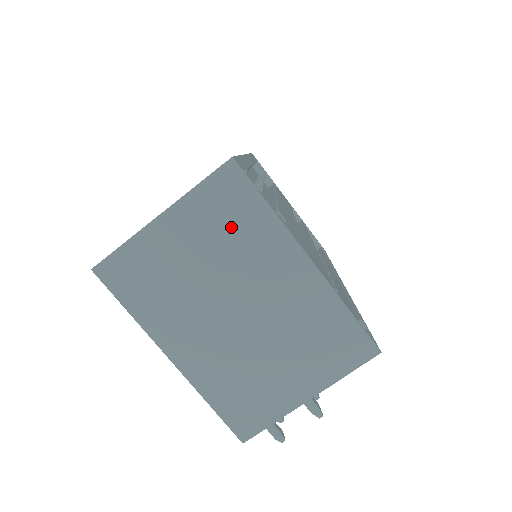
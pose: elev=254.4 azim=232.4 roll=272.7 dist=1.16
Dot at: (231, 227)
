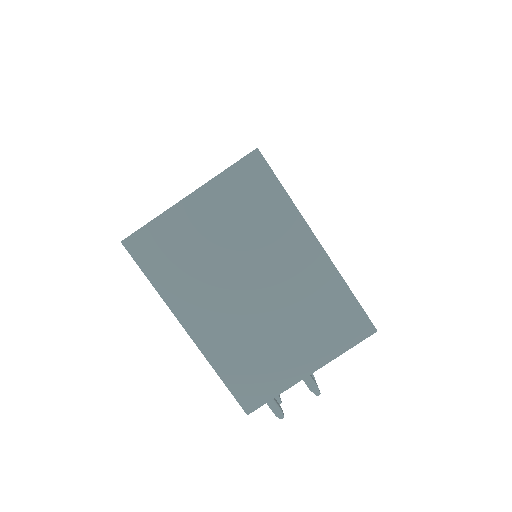
Dot at: (251, 210)
